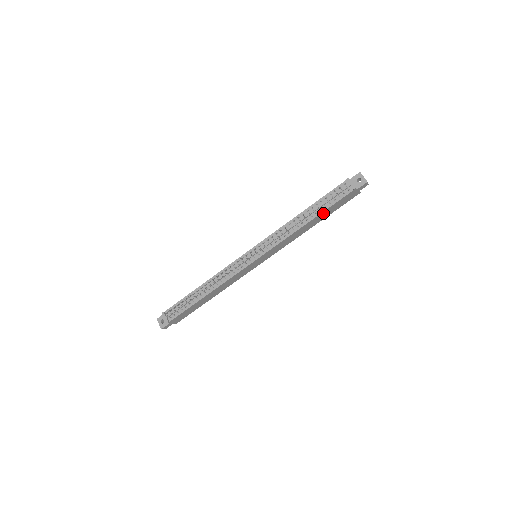
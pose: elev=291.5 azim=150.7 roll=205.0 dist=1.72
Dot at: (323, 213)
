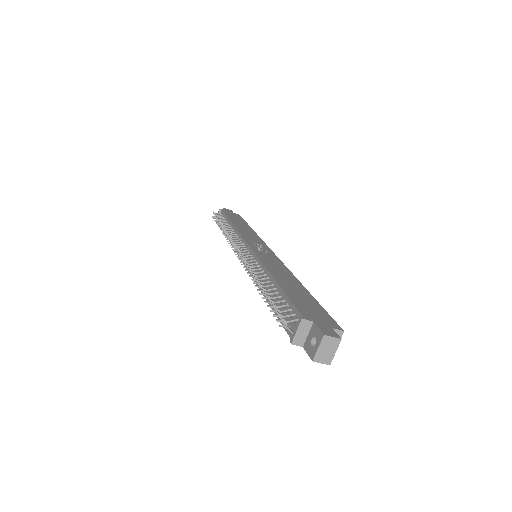
Dot at: occluded
